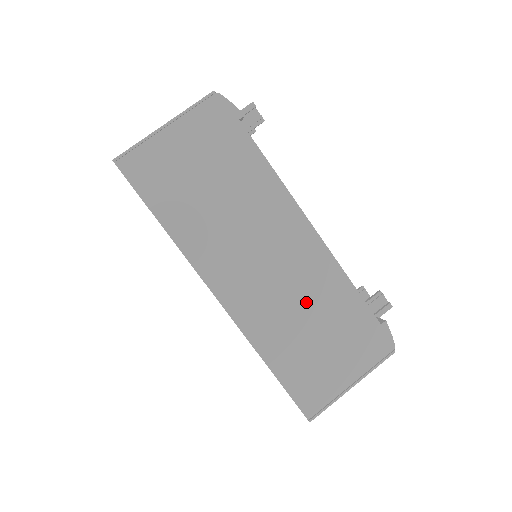
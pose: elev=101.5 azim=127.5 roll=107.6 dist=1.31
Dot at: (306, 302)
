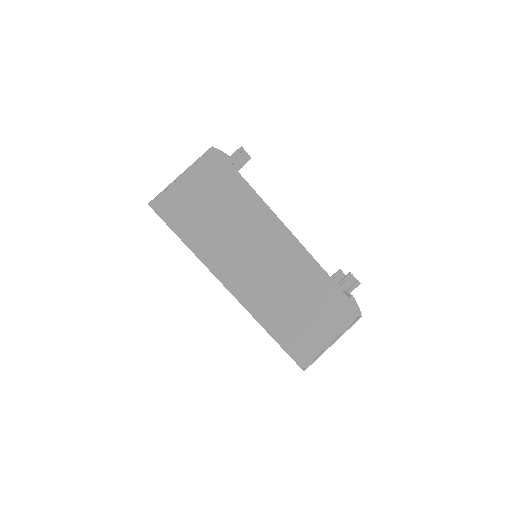
Dot at: (293, 287)
